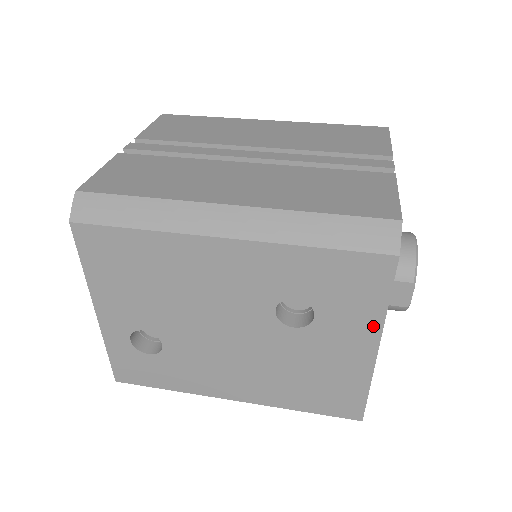
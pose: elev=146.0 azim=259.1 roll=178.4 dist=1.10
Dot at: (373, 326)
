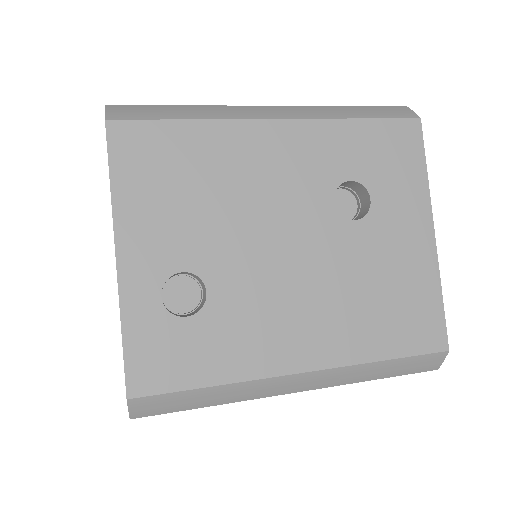
Dot at: (422, 200)
